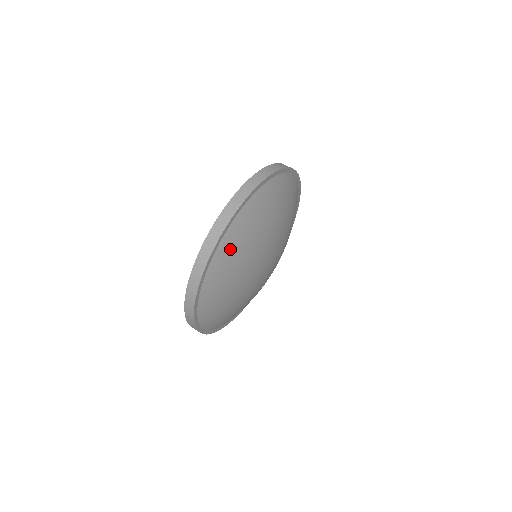
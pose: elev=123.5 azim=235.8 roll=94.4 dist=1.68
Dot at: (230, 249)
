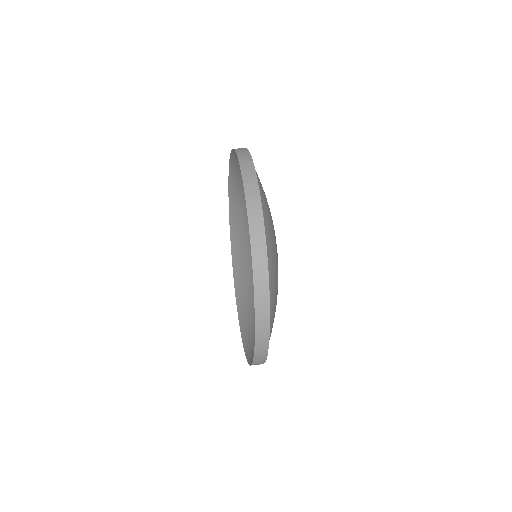
Dot at: (273, 284)
